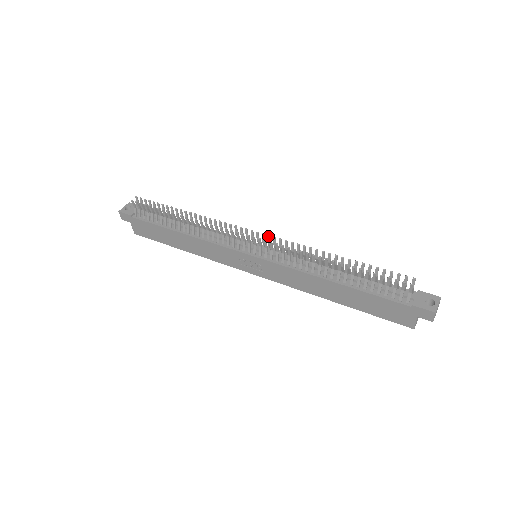
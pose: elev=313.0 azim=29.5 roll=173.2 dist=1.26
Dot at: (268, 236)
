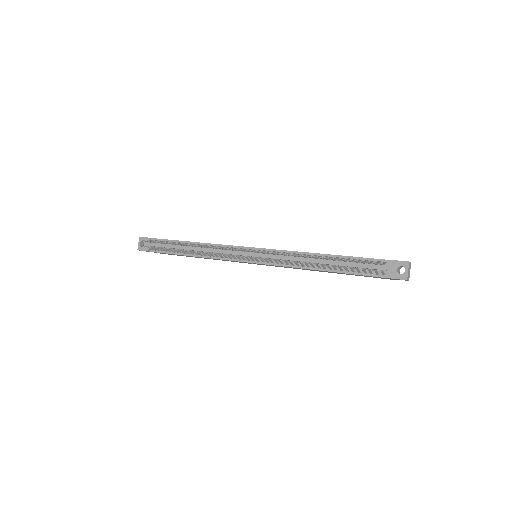
Dot at: occluded
